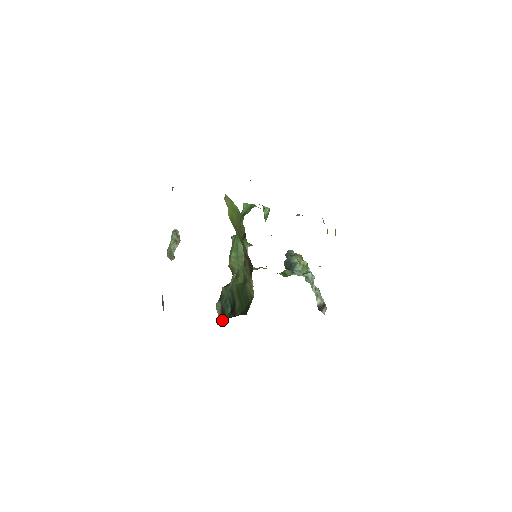
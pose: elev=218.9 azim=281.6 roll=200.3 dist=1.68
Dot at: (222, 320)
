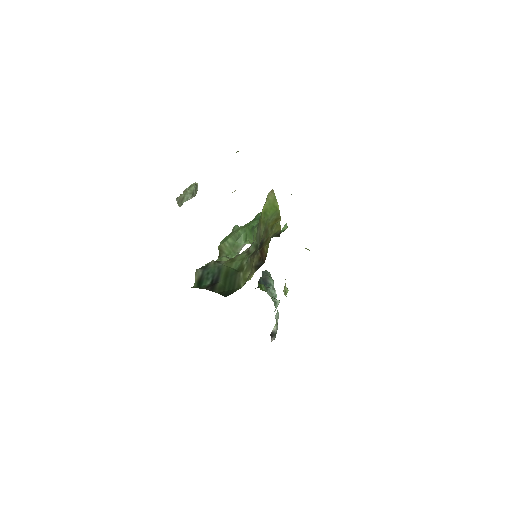
Dot at: (197, 286)
